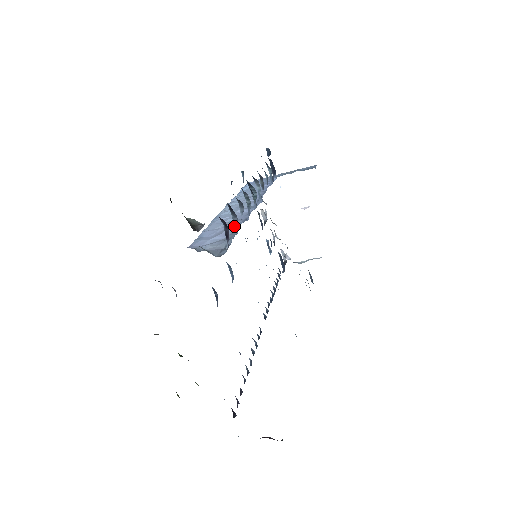
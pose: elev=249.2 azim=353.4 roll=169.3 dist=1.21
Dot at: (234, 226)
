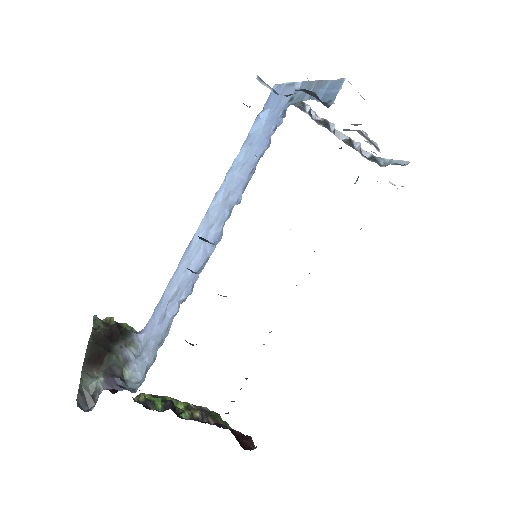
Dot at: occluded
